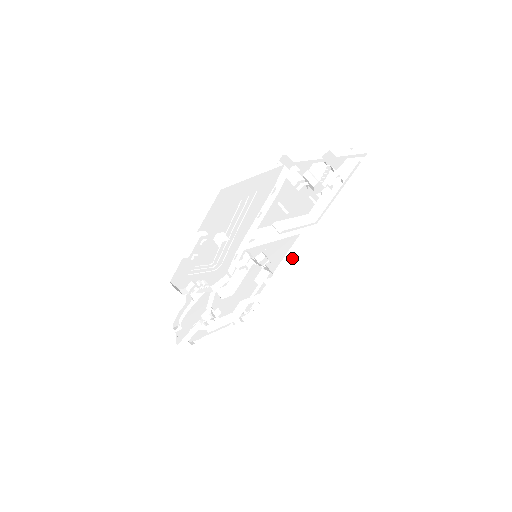
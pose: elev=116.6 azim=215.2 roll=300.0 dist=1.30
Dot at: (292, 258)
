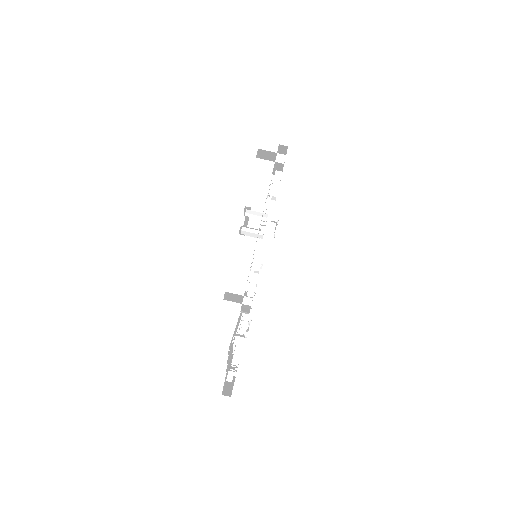
Dot at: occluded
